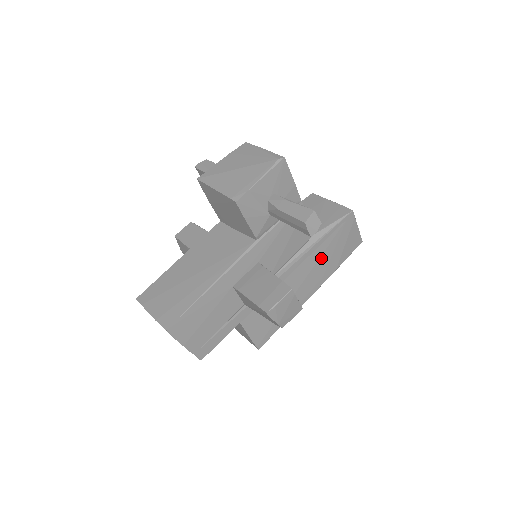
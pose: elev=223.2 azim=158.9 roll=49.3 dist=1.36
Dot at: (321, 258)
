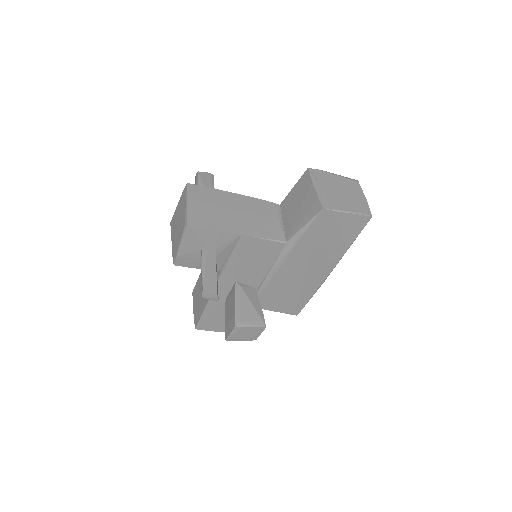
Dot at: (313, 252)
